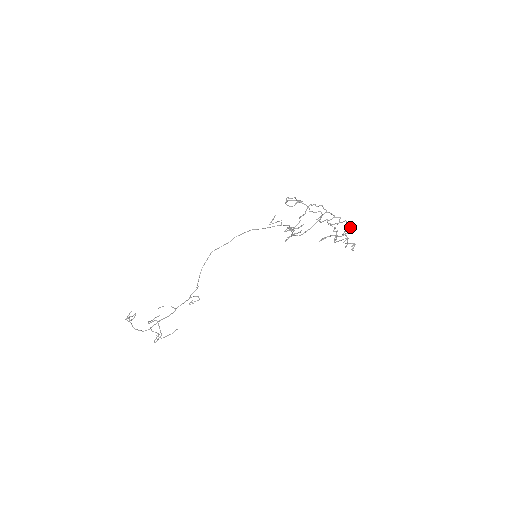
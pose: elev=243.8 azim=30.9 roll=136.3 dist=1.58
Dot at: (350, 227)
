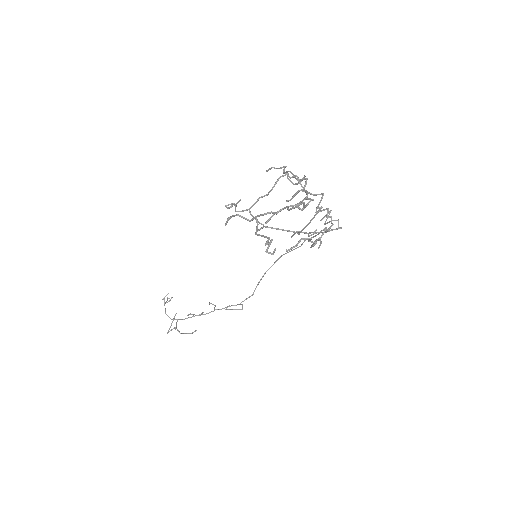
Dot at: occluded
